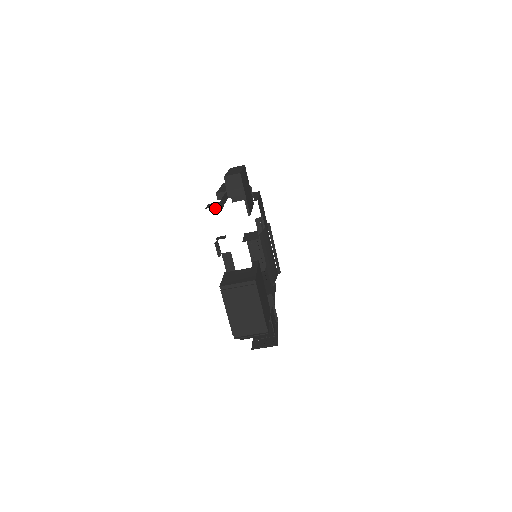
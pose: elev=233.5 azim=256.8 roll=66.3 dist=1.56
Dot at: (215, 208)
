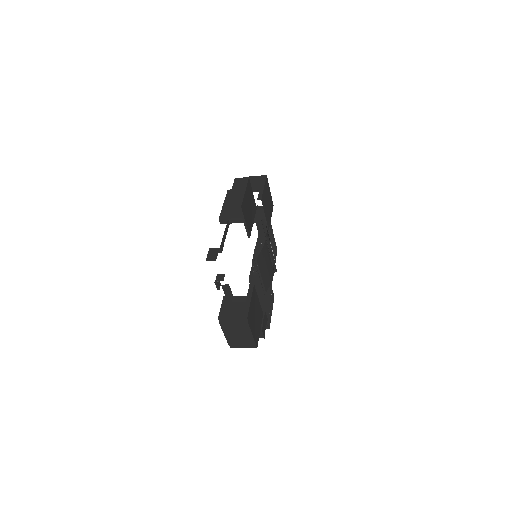
Dot at: occluded
